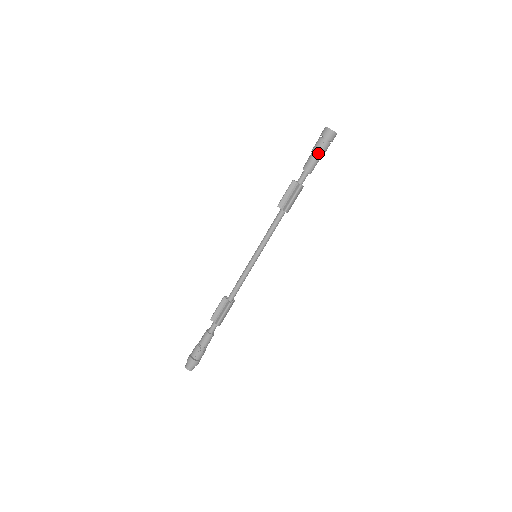
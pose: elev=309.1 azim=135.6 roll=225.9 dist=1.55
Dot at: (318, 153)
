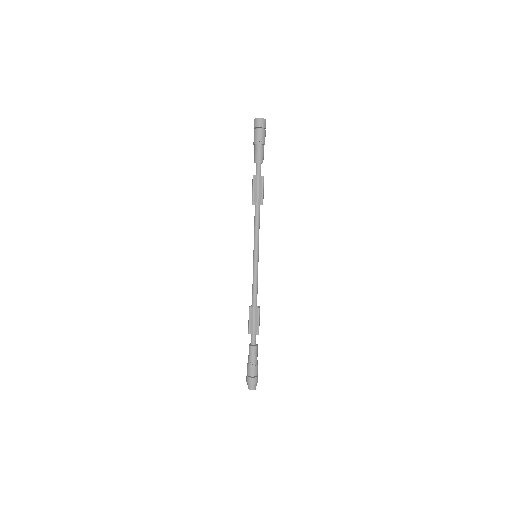
Dot at: (262, 143)
